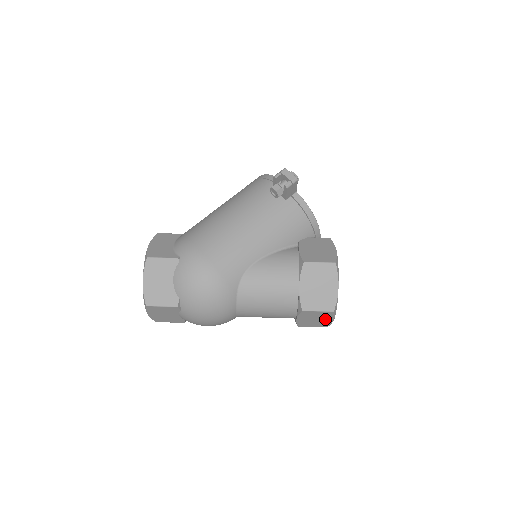
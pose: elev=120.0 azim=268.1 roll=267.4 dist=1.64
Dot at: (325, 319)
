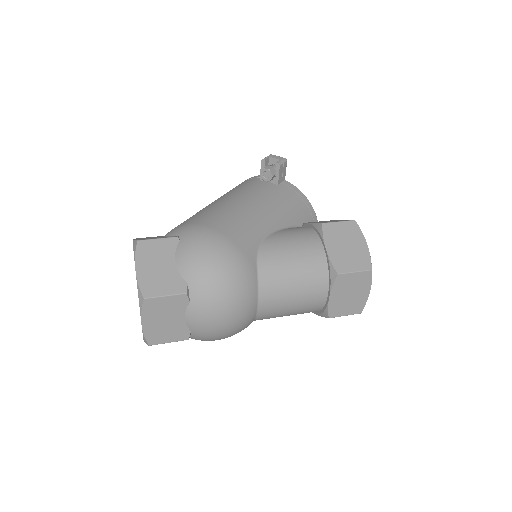
Dot at: (361, 292)
